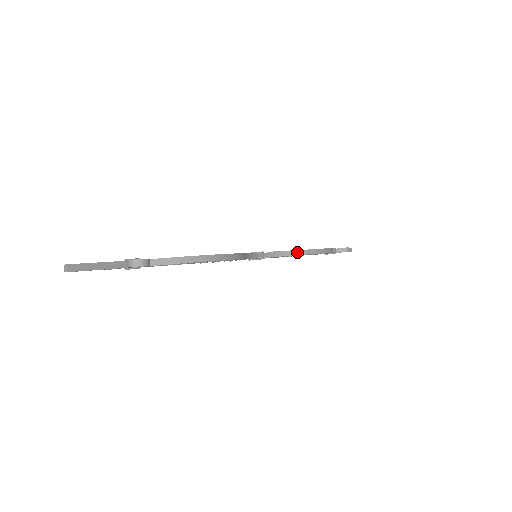
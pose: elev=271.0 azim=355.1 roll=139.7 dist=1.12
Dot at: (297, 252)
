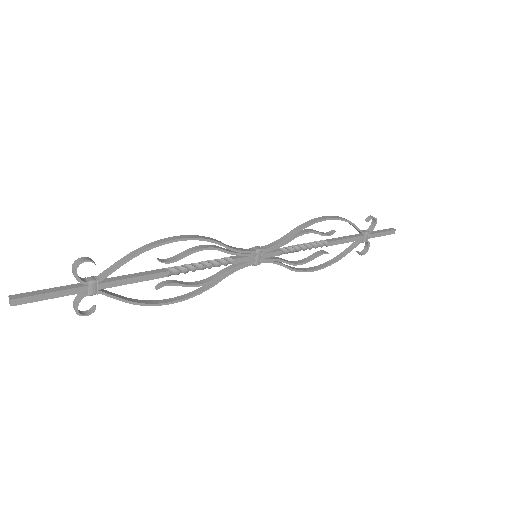
Dot at: (296, 229)
